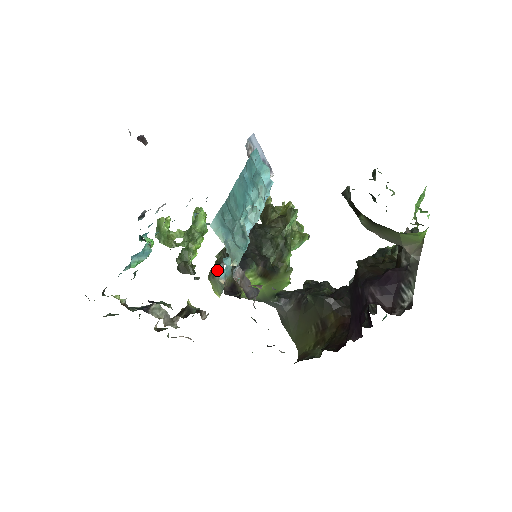
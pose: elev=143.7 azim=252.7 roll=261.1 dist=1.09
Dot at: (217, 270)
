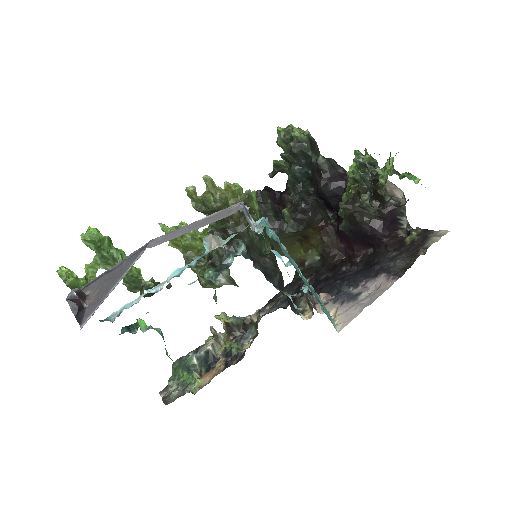
Dot at: (218, 283)
